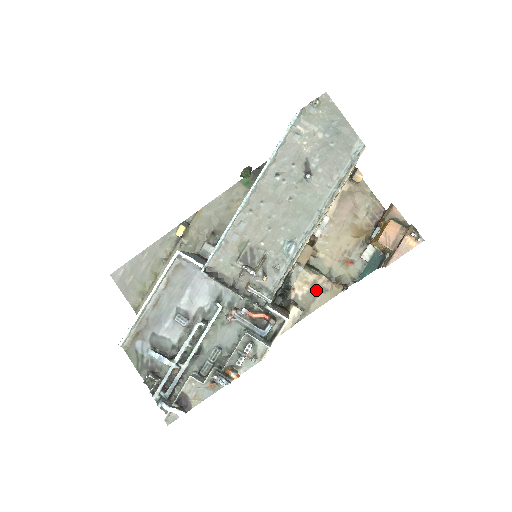
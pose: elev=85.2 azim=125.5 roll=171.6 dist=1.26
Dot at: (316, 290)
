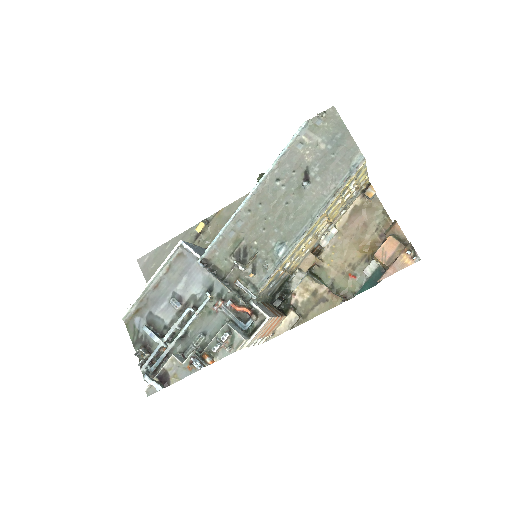
Dot at: (316, 299)
